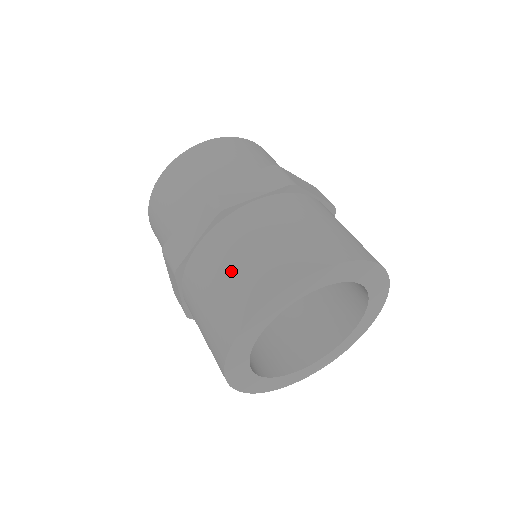
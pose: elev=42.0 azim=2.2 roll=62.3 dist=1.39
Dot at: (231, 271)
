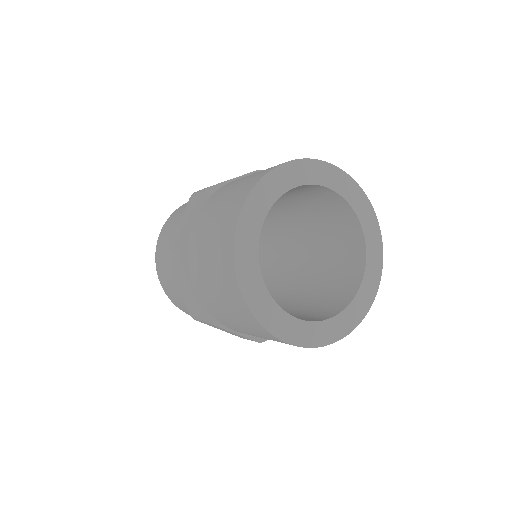
Dot at: (212, 276)
